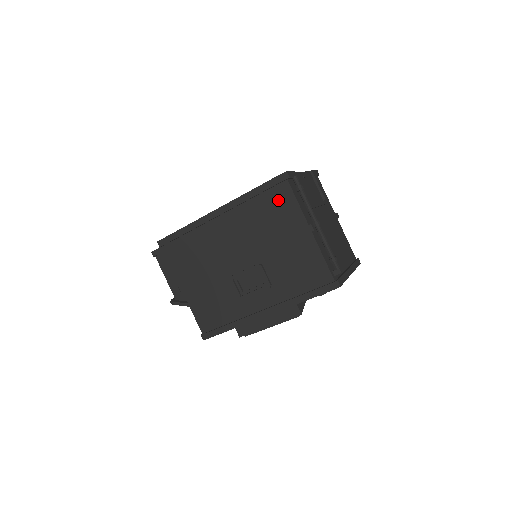
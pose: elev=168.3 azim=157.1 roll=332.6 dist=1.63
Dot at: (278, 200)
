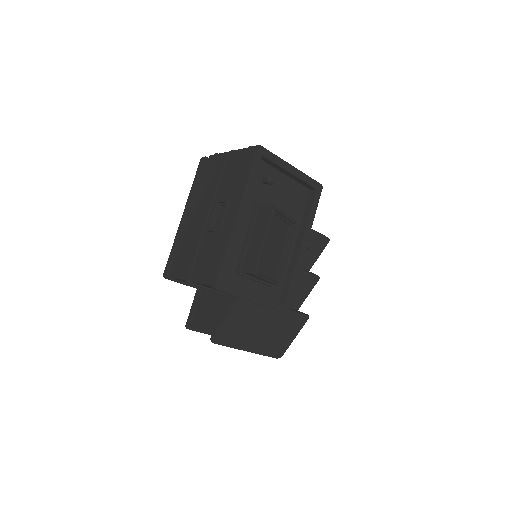
Dot at: (207, 169)
